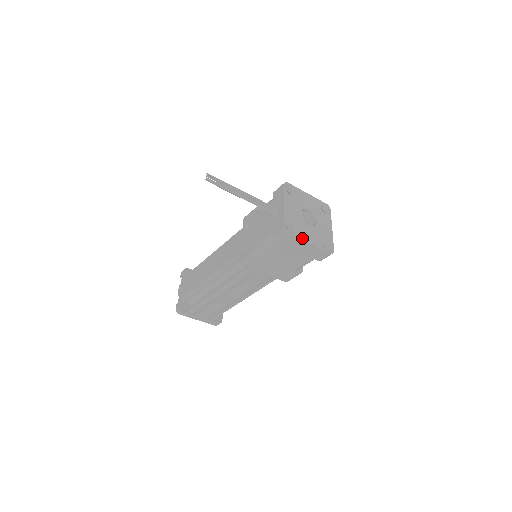
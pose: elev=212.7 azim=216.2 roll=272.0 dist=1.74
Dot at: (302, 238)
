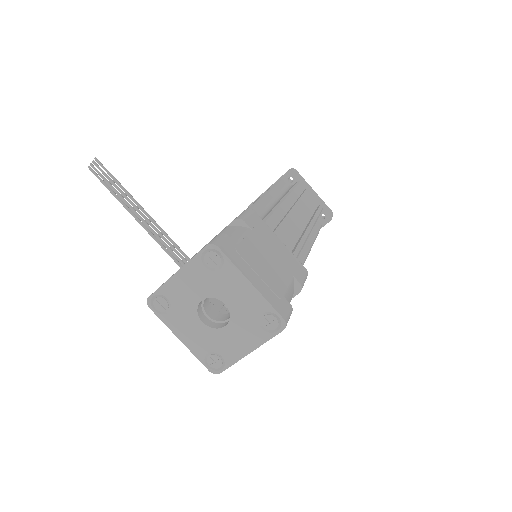
Dot at: (170, 326)
